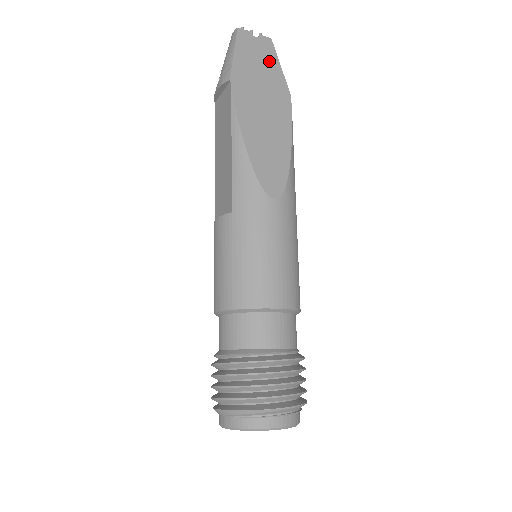
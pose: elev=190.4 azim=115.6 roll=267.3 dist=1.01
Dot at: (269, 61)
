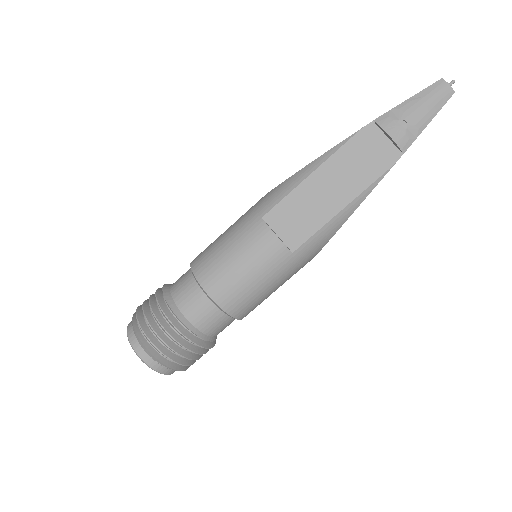
Dot at: occluded
